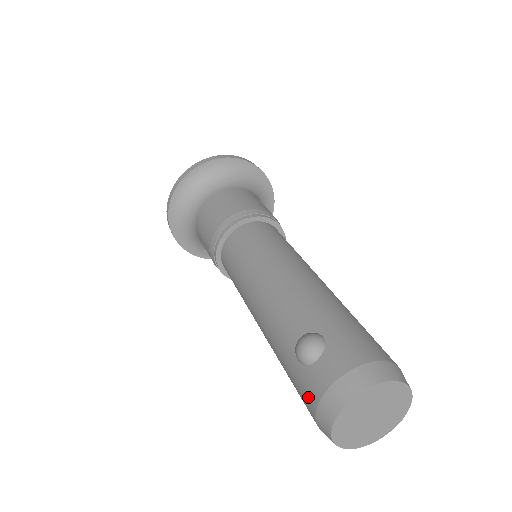
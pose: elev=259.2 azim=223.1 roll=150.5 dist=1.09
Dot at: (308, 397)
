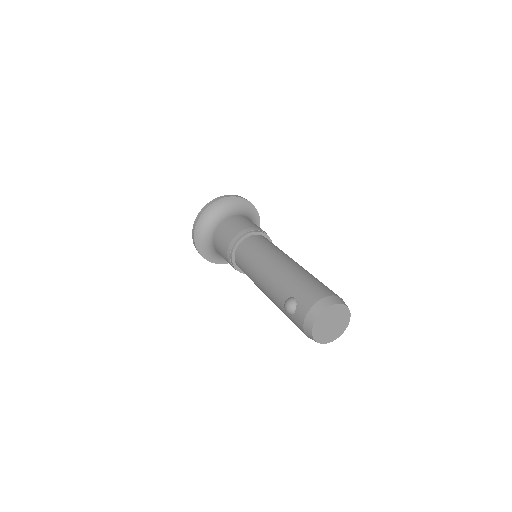
Dot at: (300, 329)
